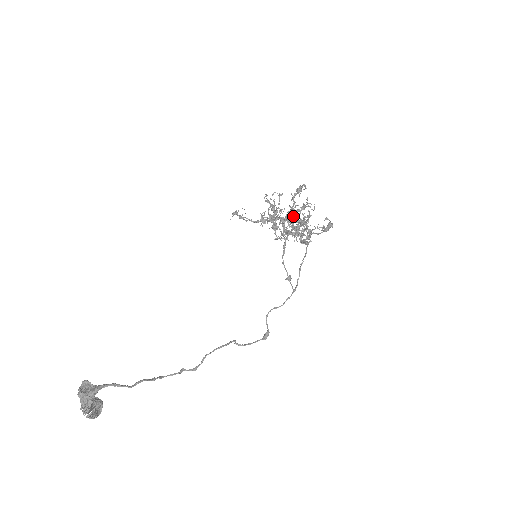
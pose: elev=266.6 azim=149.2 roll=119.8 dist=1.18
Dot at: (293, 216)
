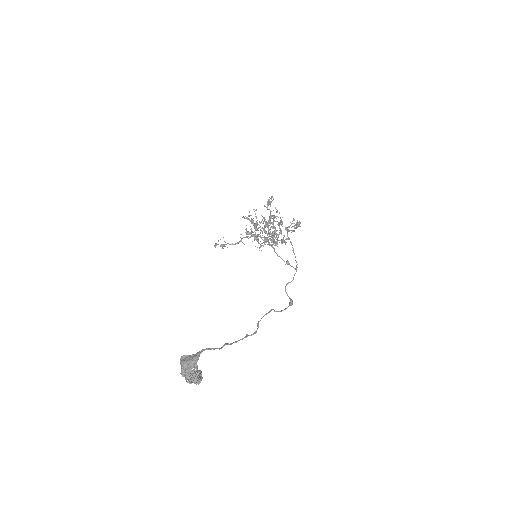
Dot at: occluded
